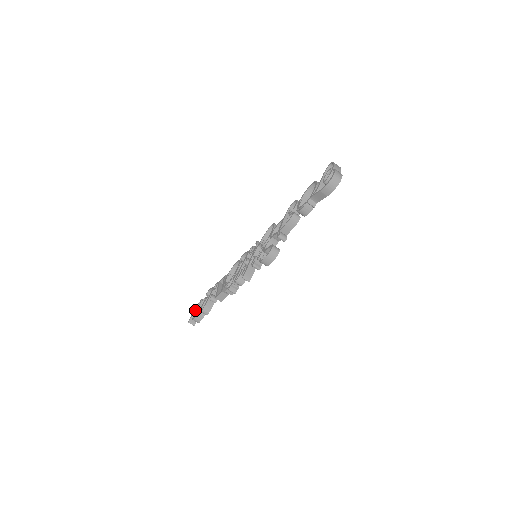
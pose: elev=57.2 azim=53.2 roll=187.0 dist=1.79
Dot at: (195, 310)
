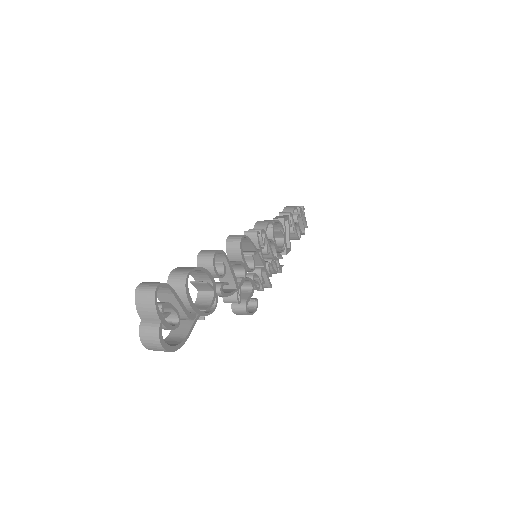
Dot at: occluded
